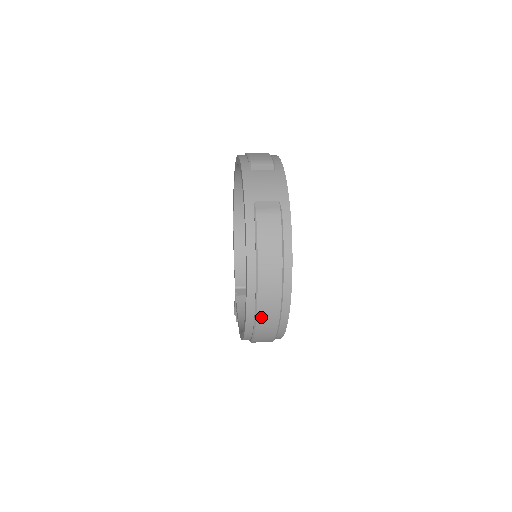
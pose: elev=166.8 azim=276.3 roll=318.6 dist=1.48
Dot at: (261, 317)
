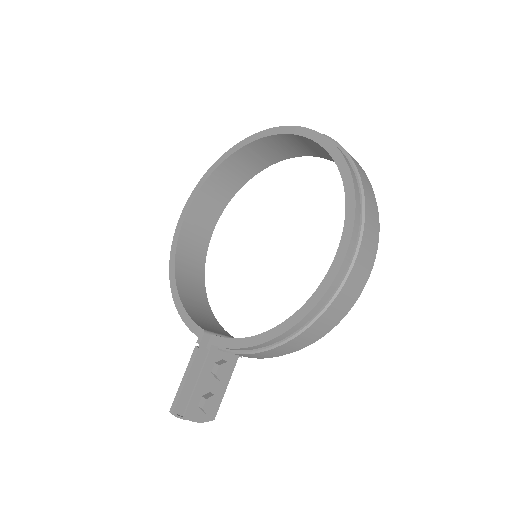
Dot at: (367, 227)
